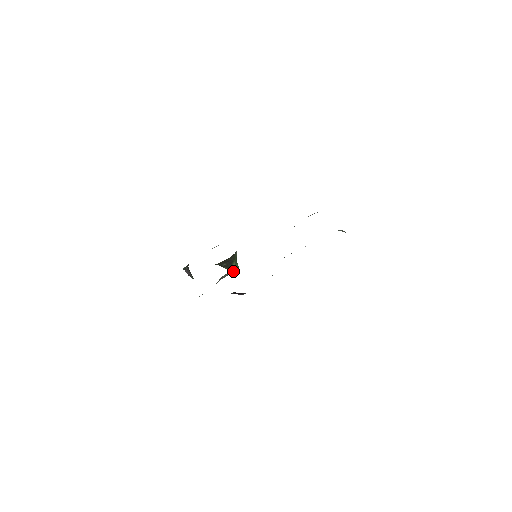
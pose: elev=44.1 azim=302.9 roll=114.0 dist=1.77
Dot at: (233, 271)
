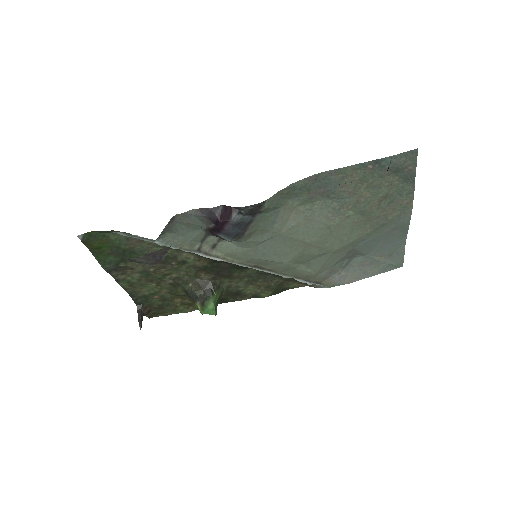
Dot at: (207, 309)
